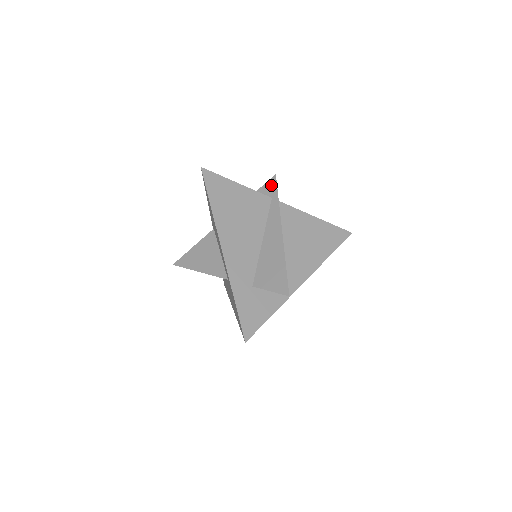
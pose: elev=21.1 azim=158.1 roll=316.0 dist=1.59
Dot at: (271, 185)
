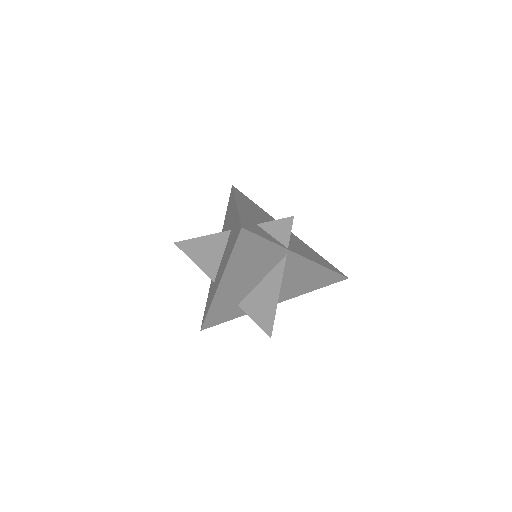
Dot at: occluded
